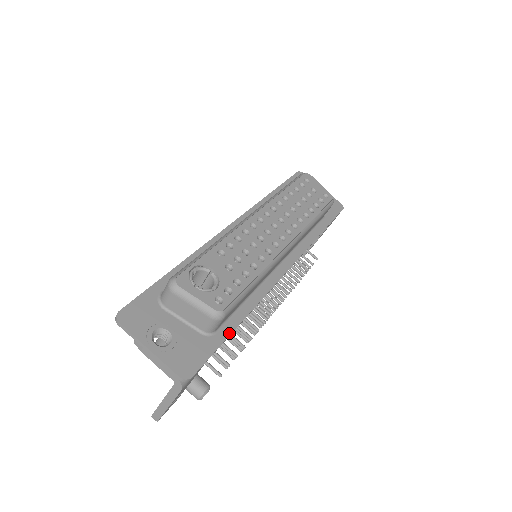
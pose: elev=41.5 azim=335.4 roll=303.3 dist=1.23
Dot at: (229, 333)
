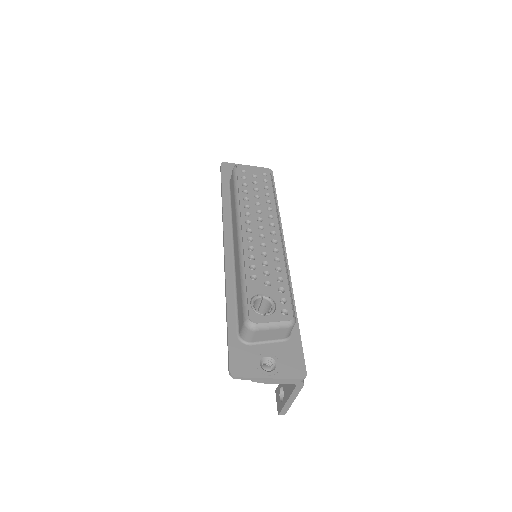
Dot at: (297, 326)
